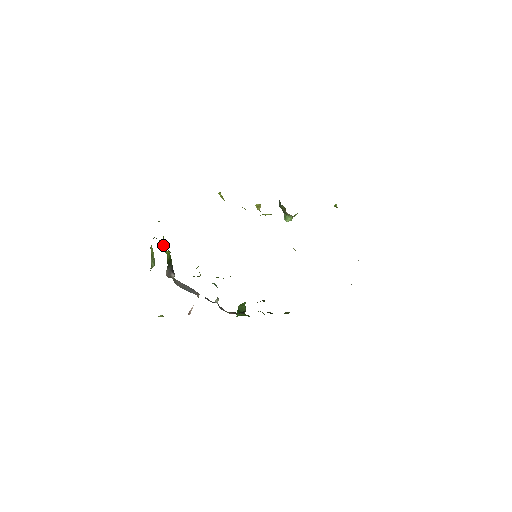
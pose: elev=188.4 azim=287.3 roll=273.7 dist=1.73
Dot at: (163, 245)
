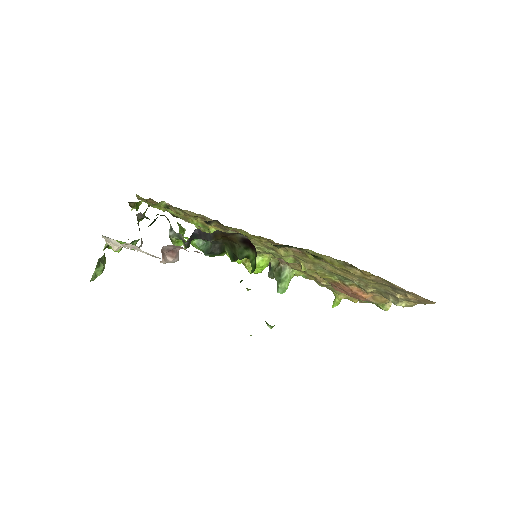
Dot at: occluded
